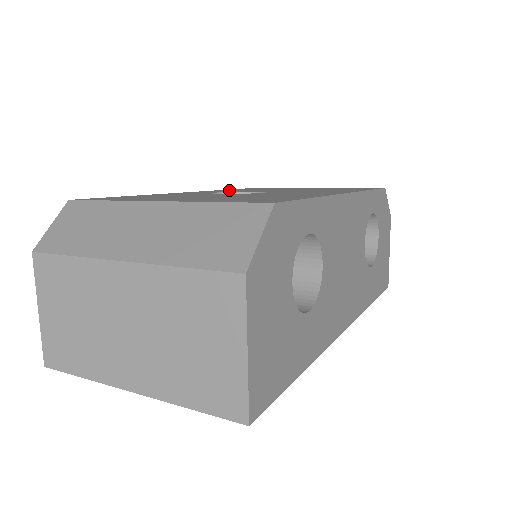
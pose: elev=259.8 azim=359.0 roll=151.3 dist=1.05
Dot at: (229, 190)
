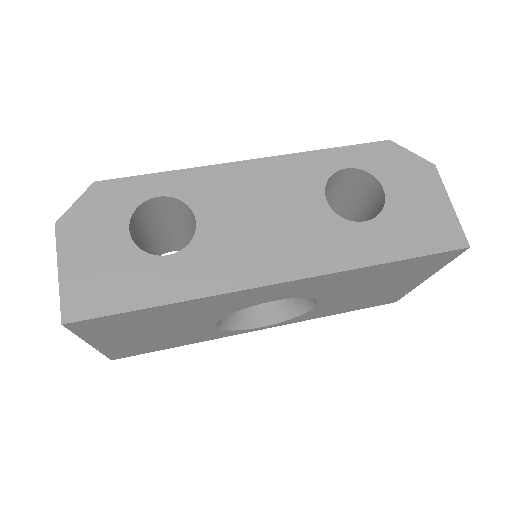
Dot at: occluded
